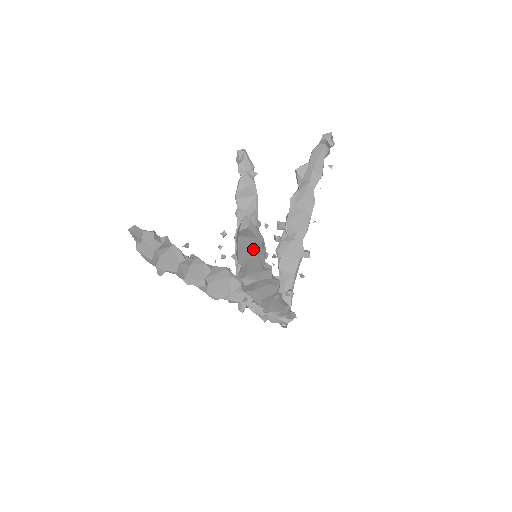
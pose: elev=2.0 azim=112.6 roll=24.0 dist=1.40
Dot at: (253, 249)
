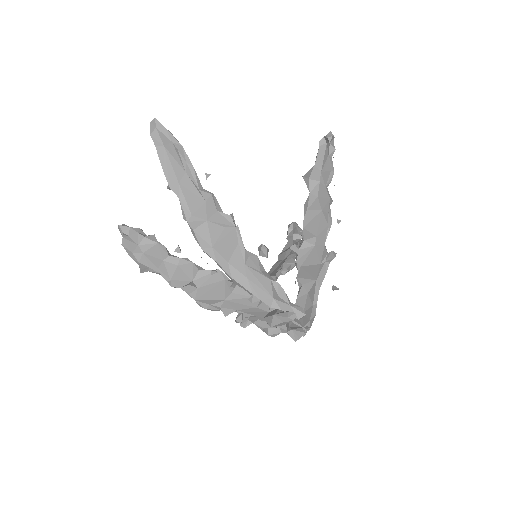
Dot at: (177, 164)
